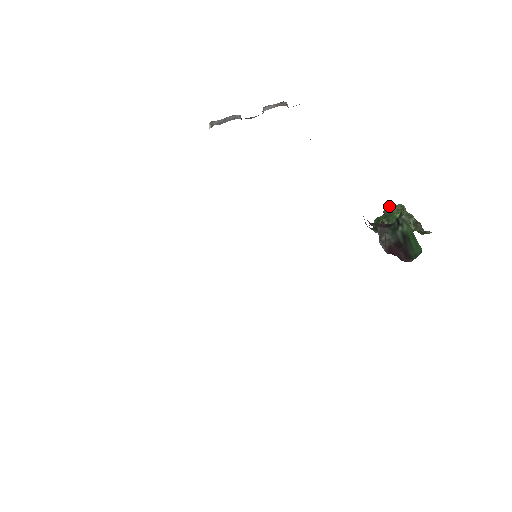
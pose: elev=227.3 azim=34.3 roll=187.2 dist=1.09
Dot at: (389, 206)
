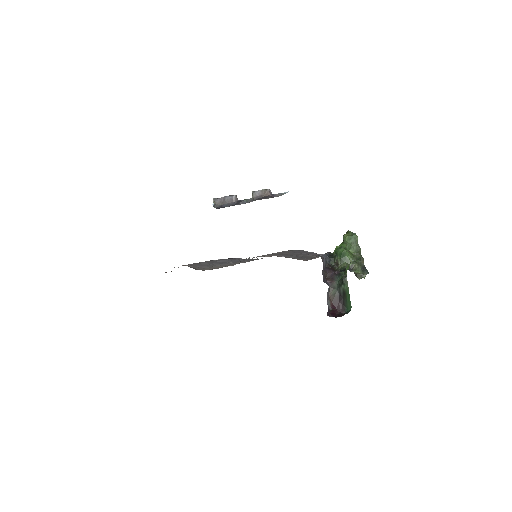
Dot at: (347, 237)
